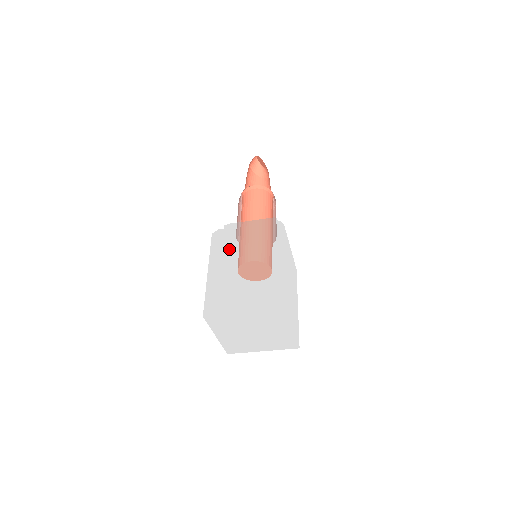
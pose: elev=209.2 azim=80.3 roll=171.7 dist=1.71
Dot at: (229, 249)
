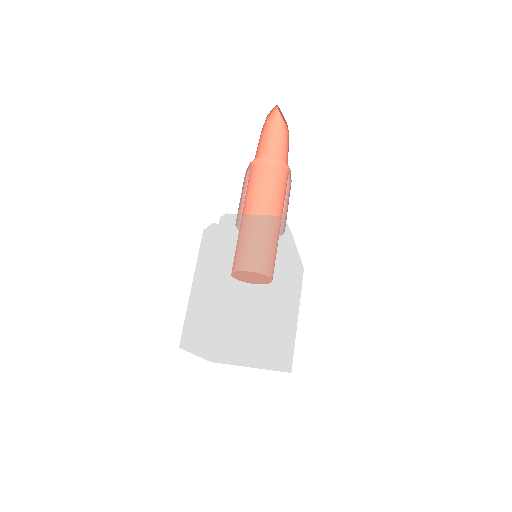
Dot at: (221, 258)
